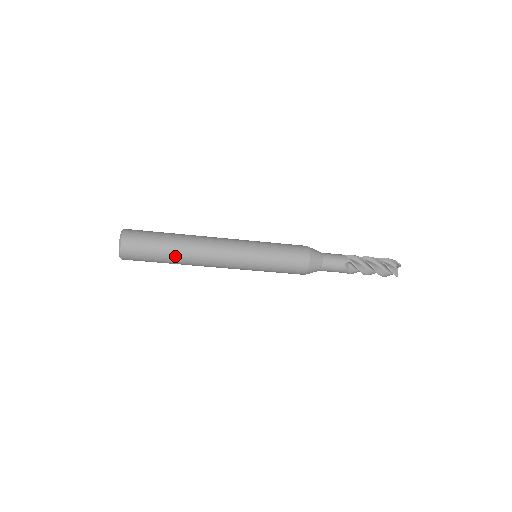
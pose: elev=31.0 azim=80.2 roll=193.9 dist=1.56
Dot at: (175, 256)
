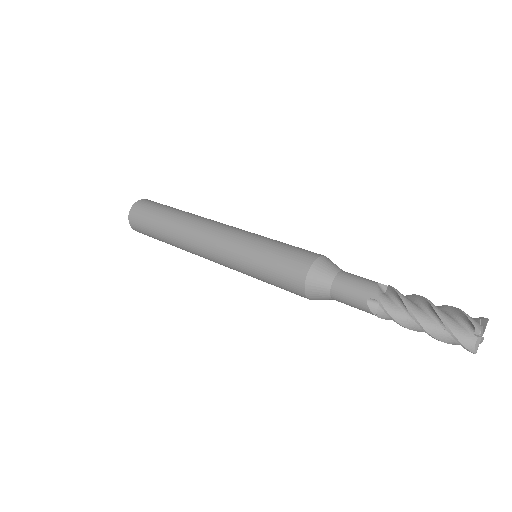
Dot at: (168, 238)
